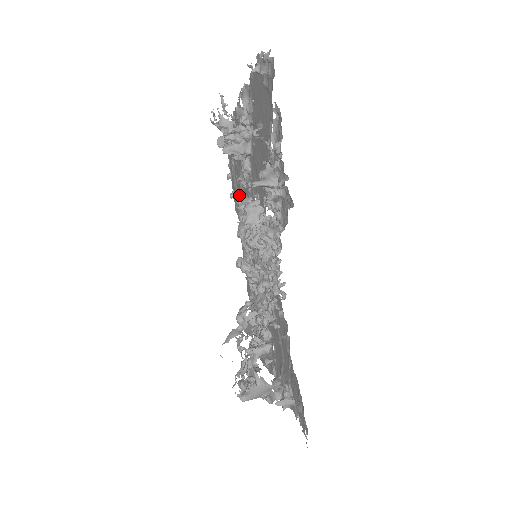
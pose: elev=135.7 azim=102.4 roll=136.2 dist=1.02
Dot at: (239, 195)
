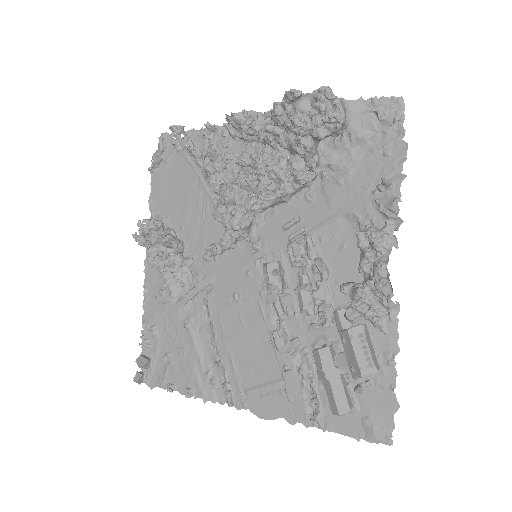
Dot at: (196, 354)
